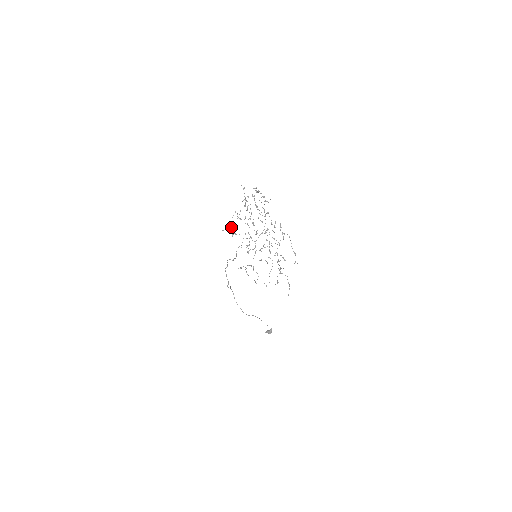
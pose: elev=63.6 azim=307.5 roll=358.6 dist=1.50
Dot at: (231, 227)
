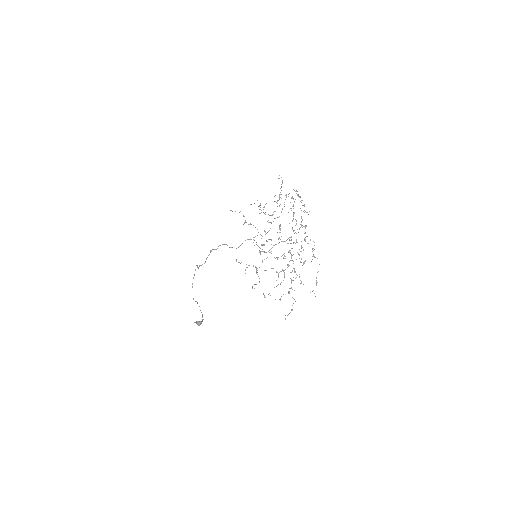
Dot at: occluded
